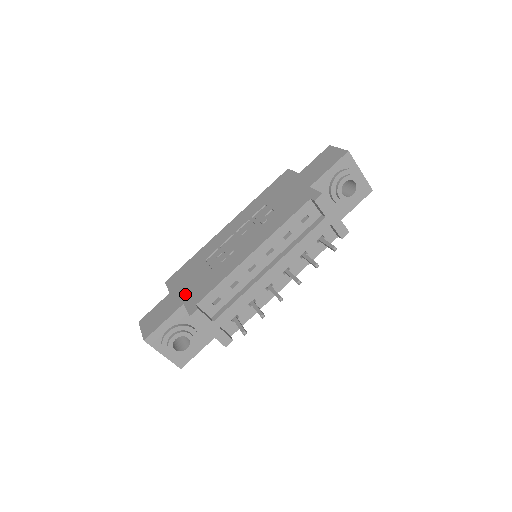
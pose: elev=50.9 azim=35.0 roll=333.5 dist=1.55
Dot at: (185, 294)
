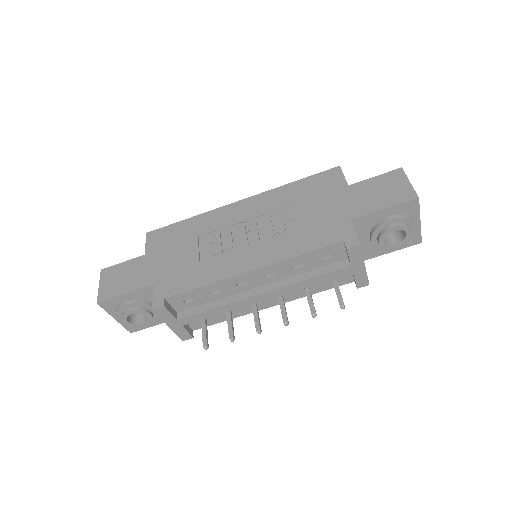
Dot at: (159, 272)
